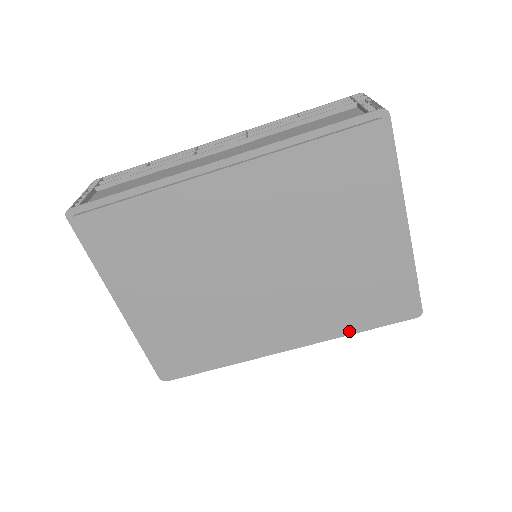
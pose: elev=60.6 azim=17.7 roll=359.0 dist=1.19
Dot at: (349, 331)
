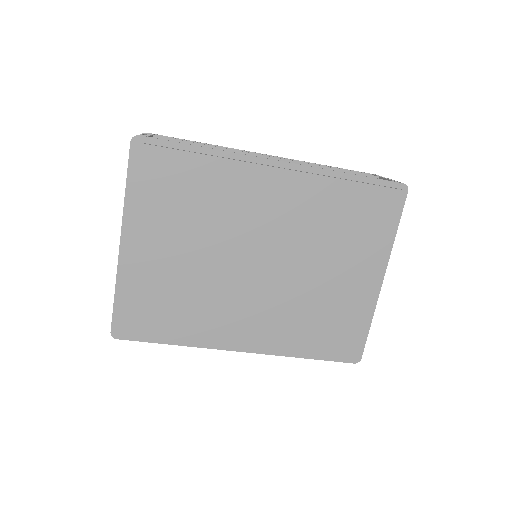
Dot at: (301, 353)
